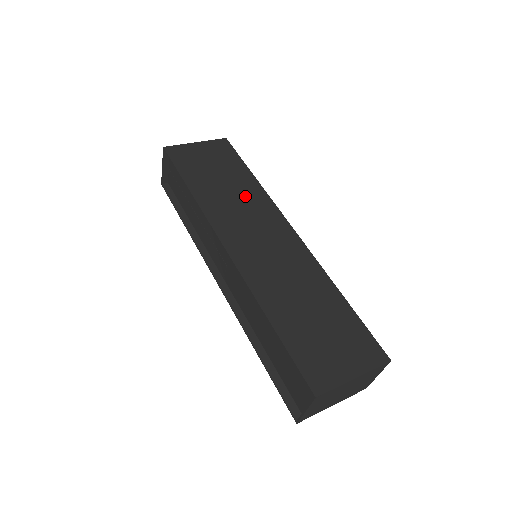
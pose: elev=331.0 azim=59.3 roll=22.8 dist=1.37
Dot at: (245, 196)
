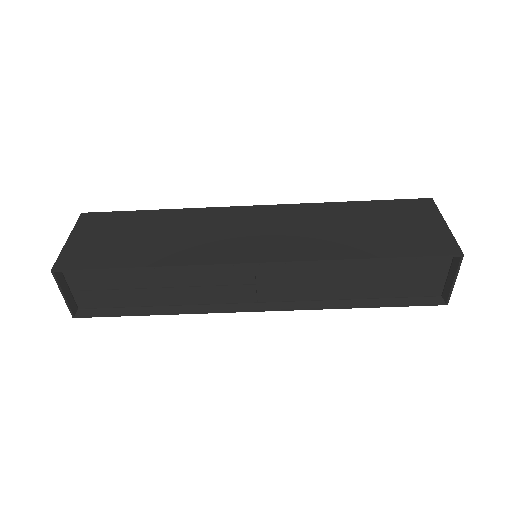
Dot at: (186, 225)
